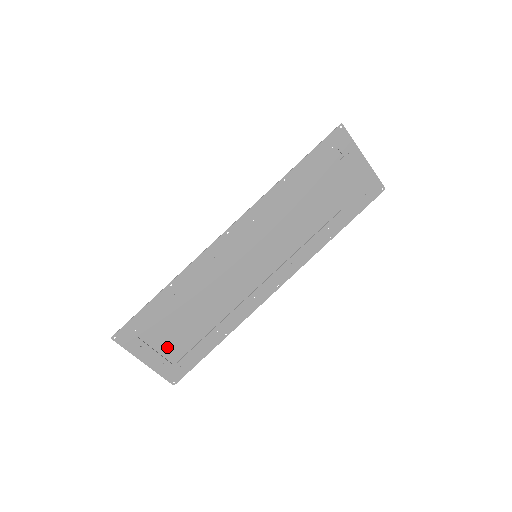
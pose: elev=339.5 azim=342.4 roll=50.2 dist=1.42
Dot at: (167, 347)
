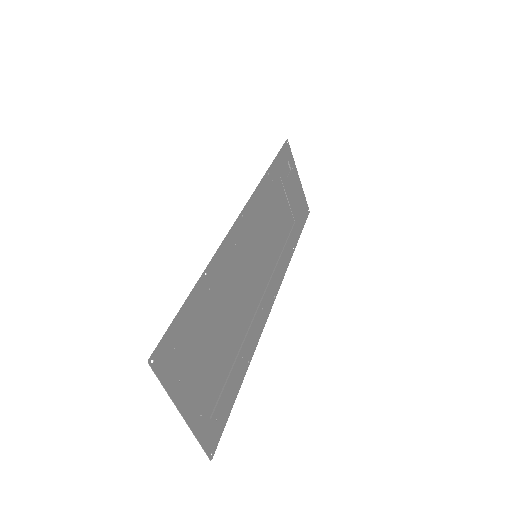
Dot at: (202, 384)
